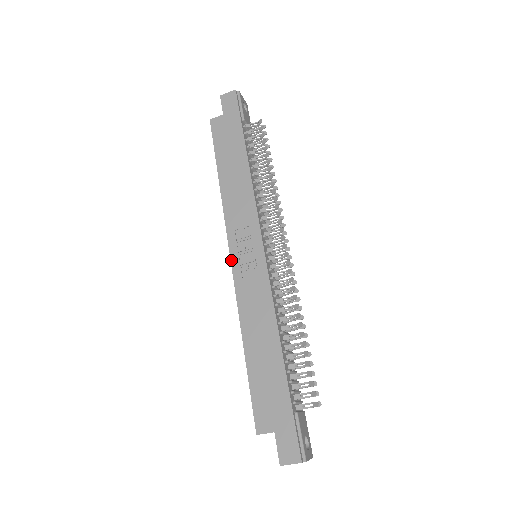
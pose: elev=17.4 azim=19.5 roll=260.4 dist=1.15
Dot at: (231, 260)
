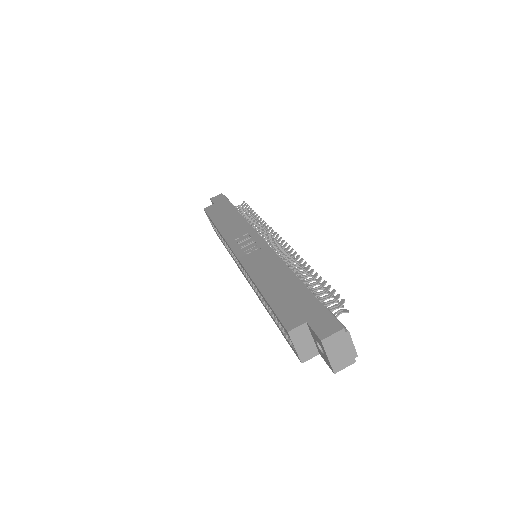
Dot at: (234, 253)
